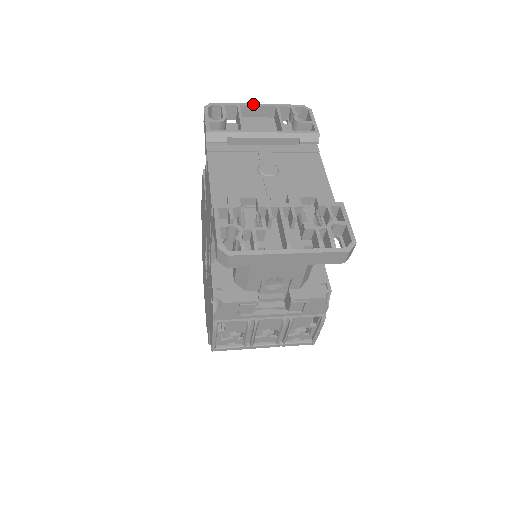
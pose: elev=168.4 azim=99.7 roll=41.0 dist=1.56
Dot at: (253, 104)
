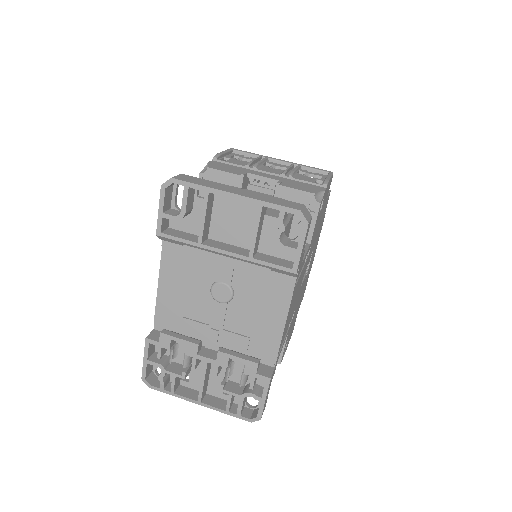
Dot at: (227, 193)
